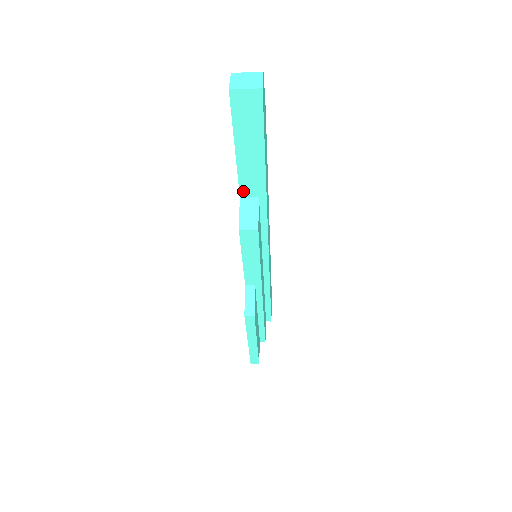
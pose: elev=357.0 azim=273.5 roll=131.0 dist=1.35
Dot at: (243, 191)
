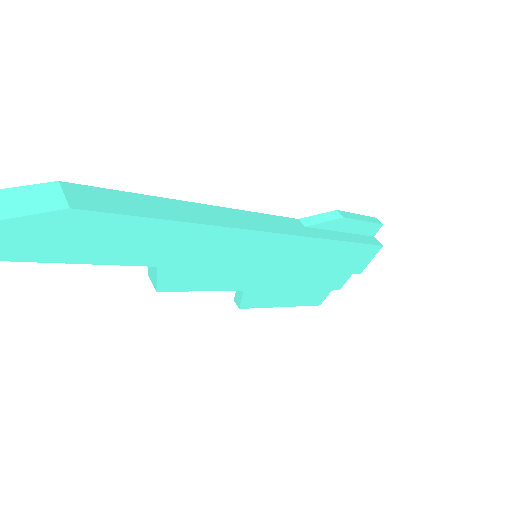
Dot at: occluded
